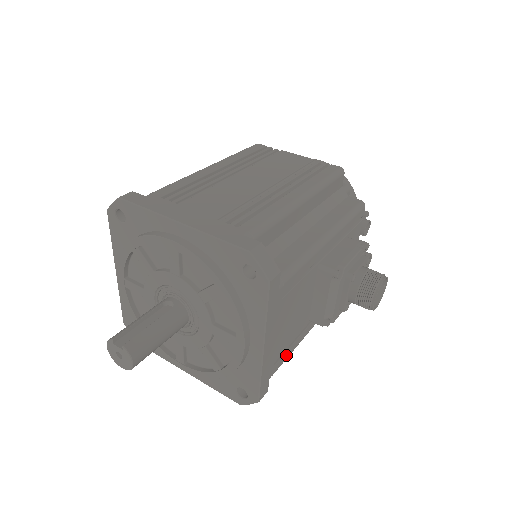
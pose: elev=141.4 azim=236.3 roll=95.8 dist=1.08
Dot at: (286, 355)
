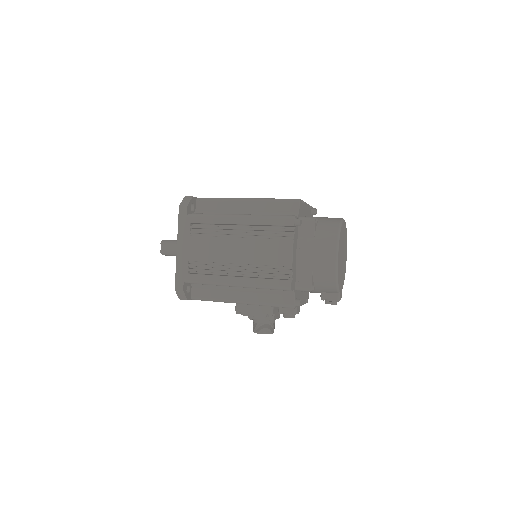
Dot at: occluded
